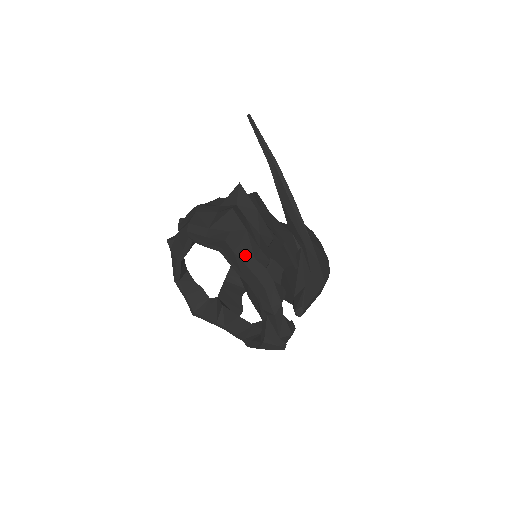
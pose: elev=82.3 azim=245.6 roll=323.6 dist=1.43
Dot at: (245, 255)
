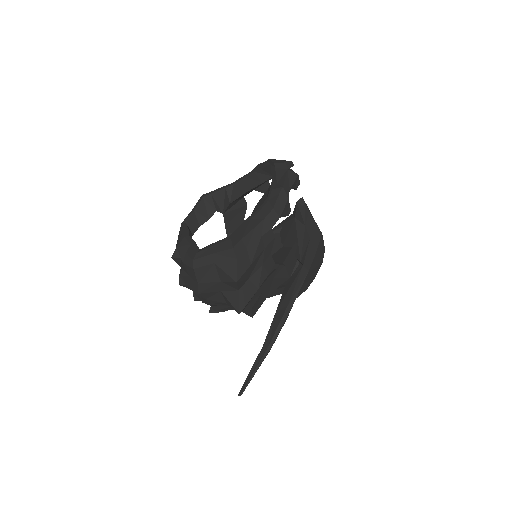
Dot at: occluded
